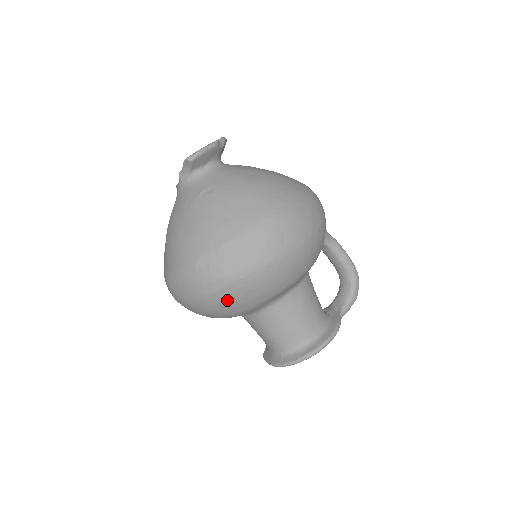
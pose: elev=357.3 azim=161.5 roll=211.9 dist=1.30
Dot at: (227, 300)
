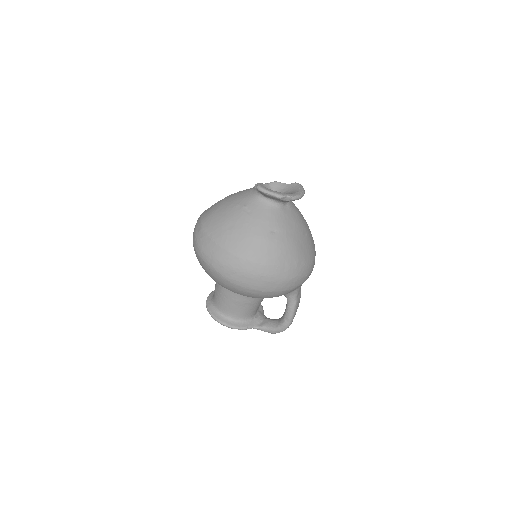
Dot at: (197, 257)
